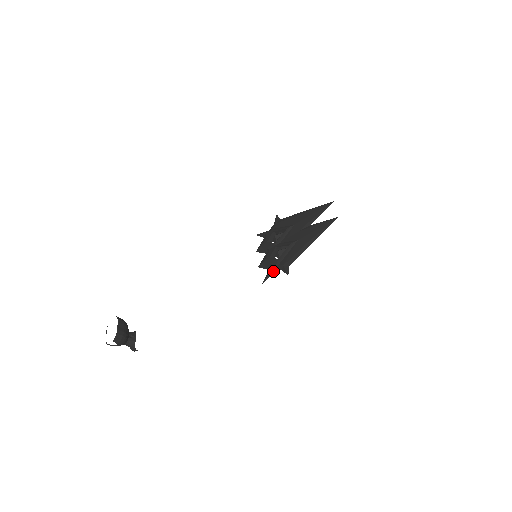
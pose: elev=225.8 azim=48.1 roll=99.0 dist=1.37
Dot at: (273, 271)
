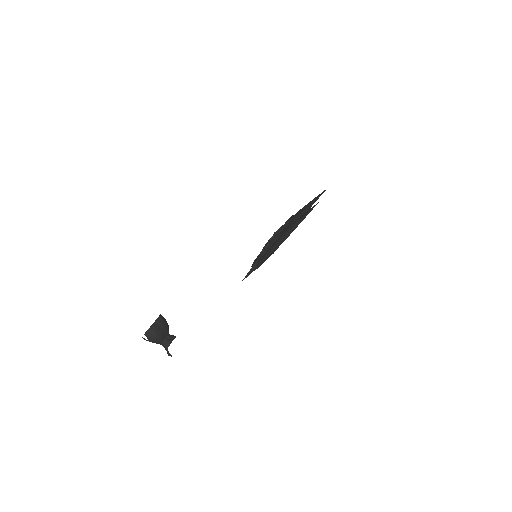
Dot at: (253, 268)
